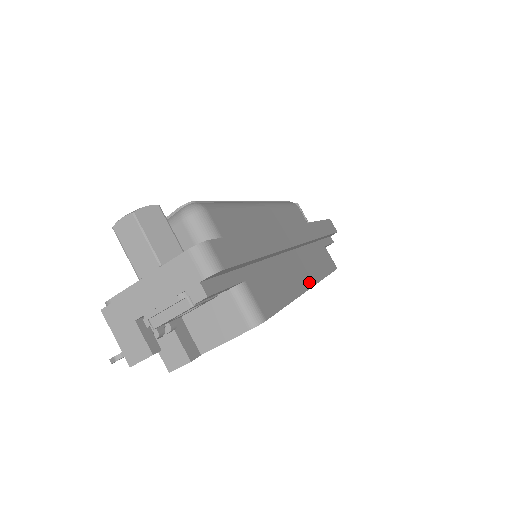
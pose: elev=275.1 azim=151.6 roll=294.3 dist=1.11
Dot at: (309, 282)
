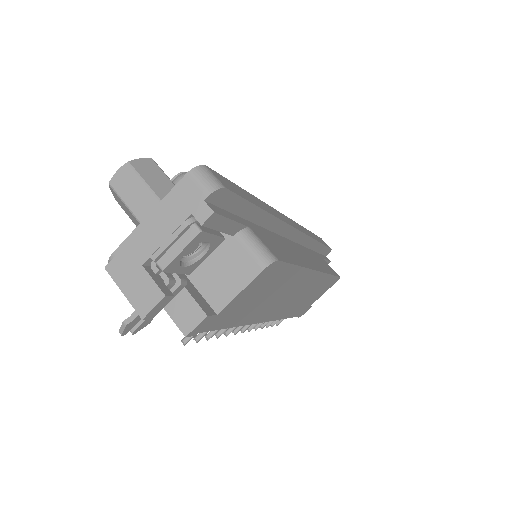
Dot at: (314, 267)
